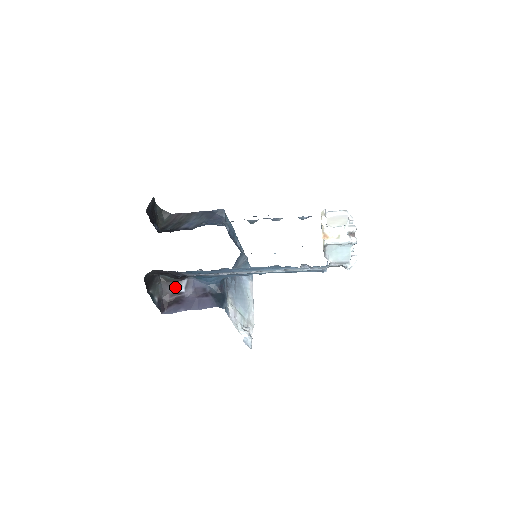
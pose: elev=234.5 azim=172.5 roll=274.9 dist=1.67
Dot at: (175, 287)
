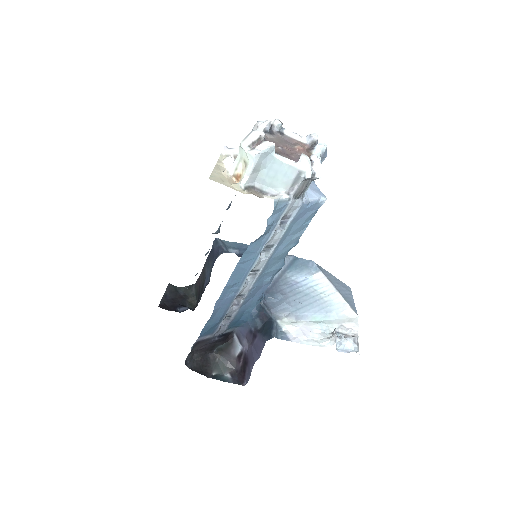
Dot at: (234, 350)
